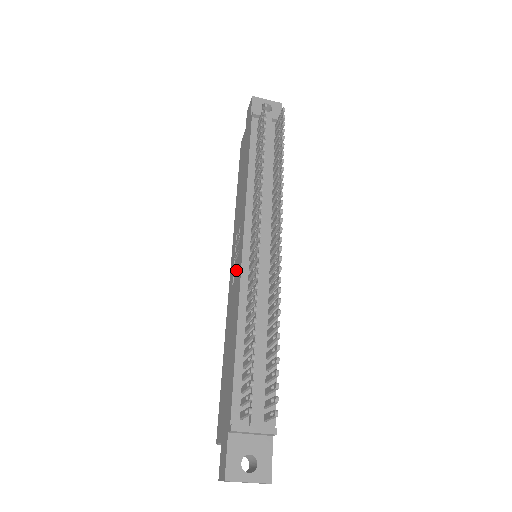
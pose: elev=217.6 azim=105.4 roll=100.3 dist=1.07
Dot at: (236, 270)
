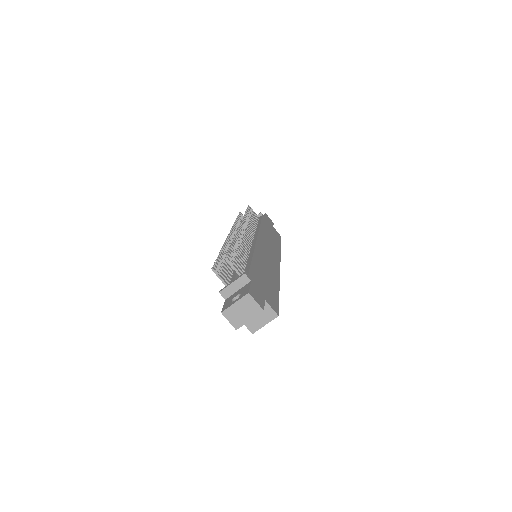
Dot at: occluded
